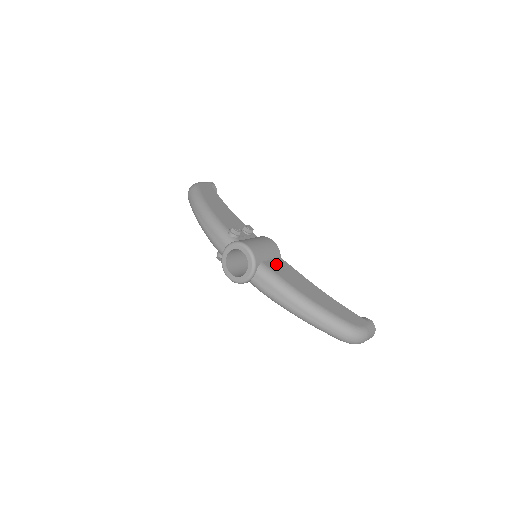
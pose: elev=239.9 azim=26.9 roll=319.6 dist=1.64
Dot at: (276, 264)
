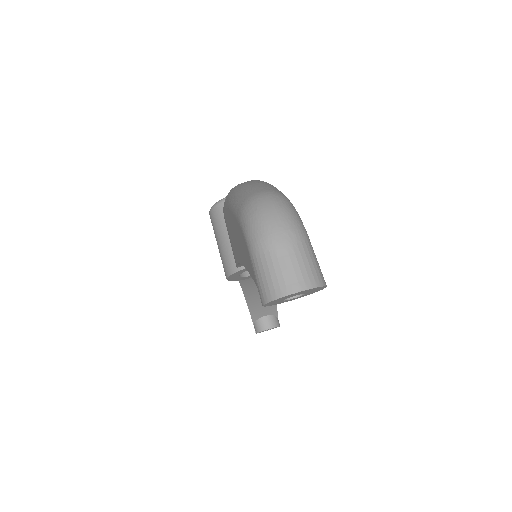
Dot at: occluded
